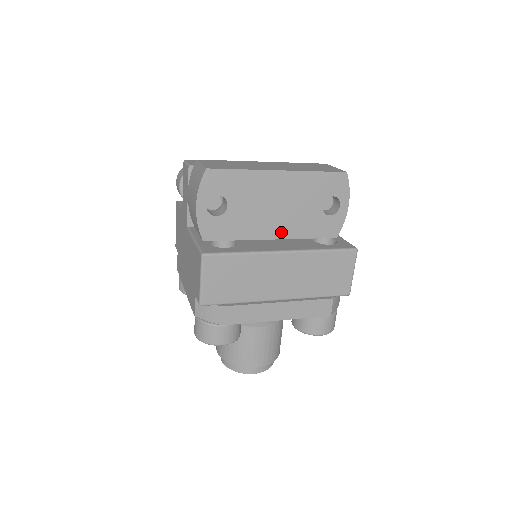
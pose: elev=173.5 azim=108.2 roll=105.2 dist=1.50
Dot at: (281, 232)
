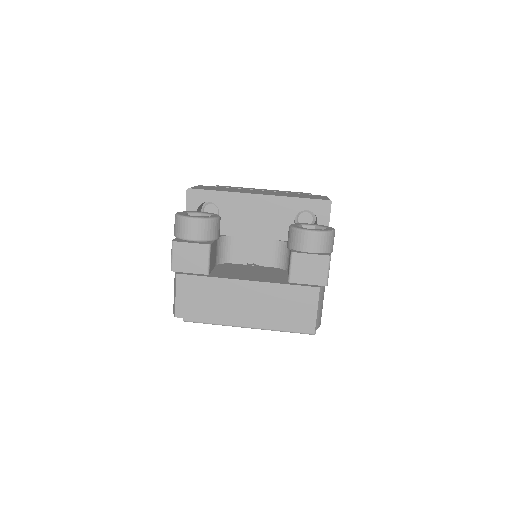
Dot at: occluded
